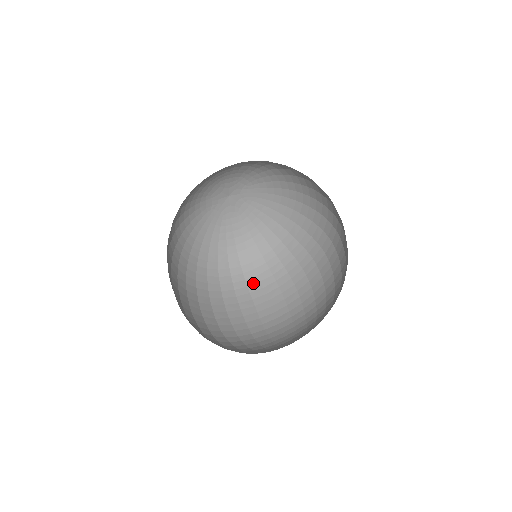
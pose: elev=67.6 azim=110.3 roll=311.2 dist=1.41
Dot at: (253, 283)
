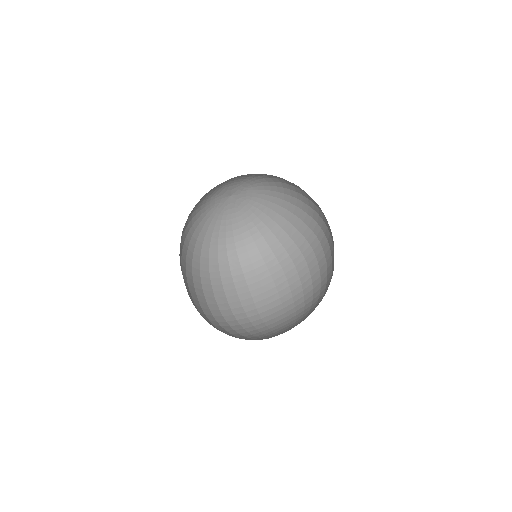
Dot at: (248, 270)
